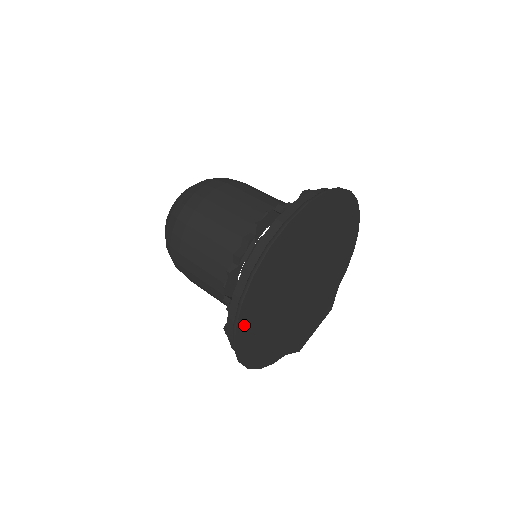
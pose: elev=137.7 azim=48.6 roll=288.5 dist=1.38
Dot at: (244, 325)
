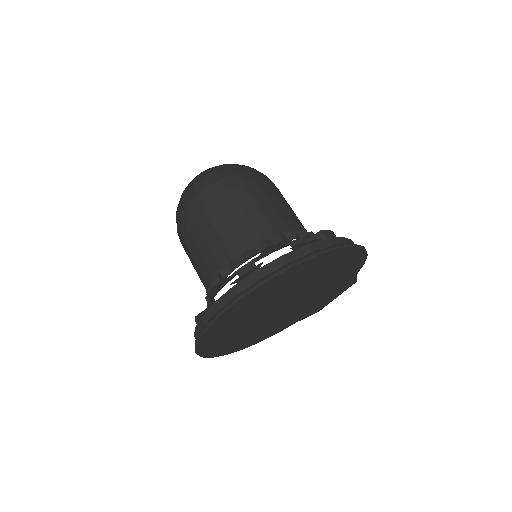
Dot at: (212, 351)
